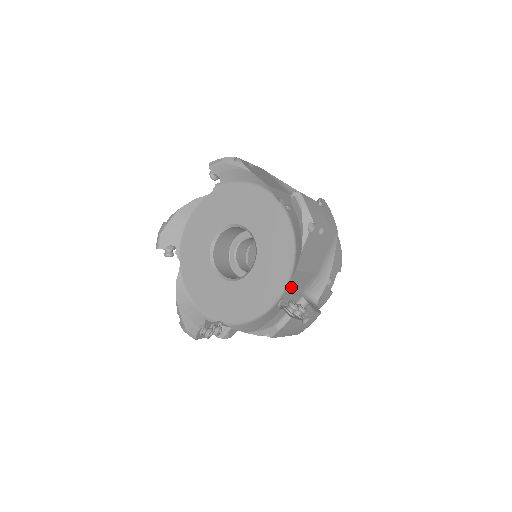
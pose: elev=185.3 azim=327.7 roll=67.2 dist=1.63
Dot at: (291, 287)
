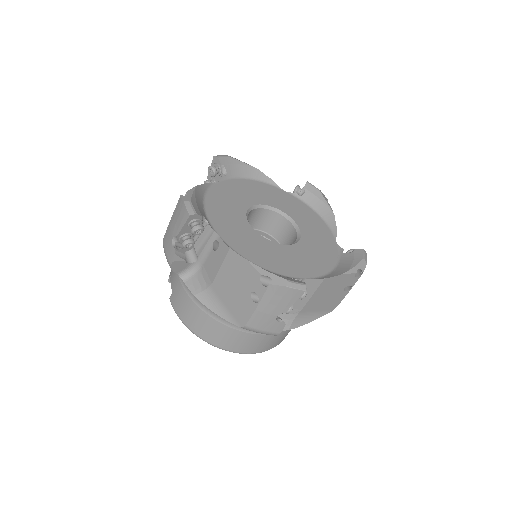
Dot at: occluded
